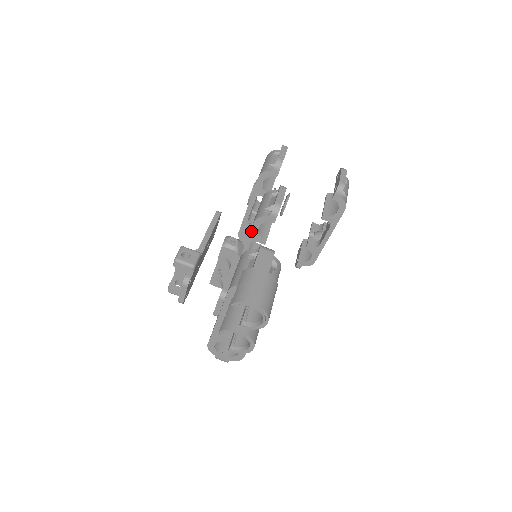
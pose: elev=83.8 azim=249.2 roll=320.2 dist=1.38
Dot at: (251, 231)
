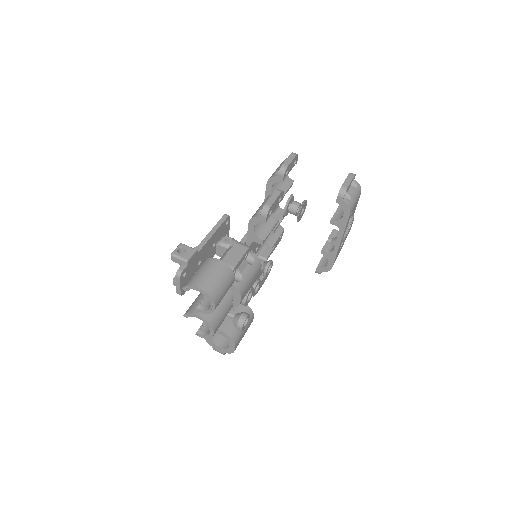
Dot at: (248, 232)
